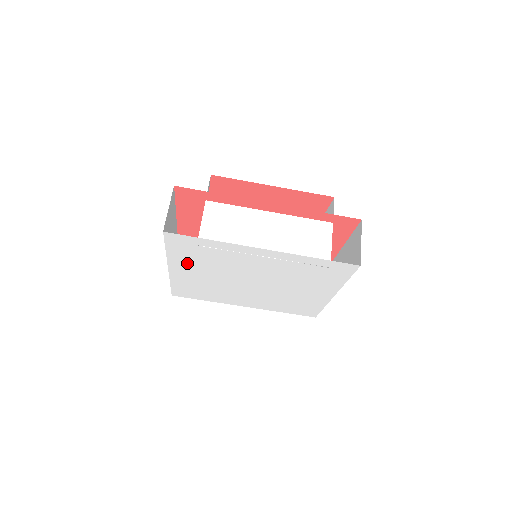
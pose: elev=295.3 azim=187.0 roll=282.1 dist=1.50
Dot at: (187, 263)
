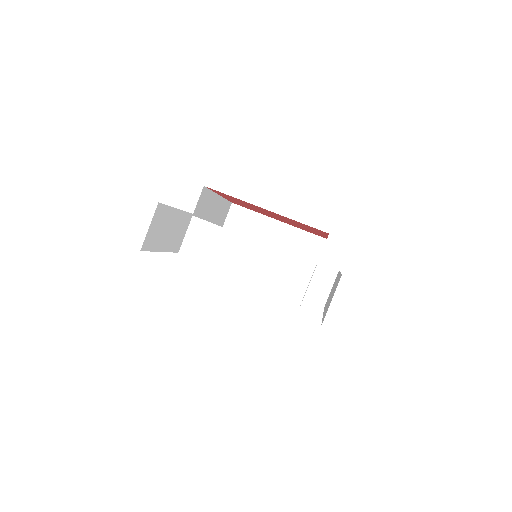
Dot at: occluded
